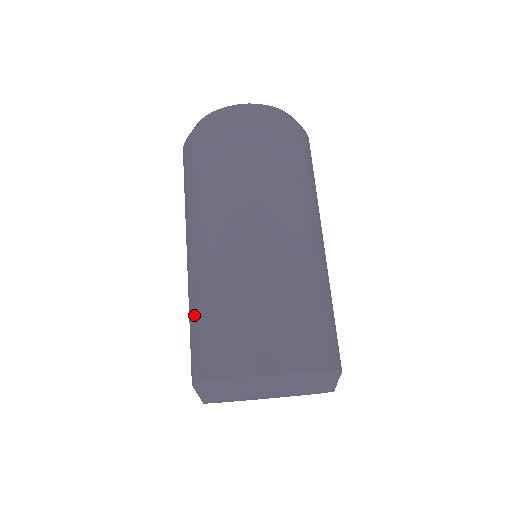
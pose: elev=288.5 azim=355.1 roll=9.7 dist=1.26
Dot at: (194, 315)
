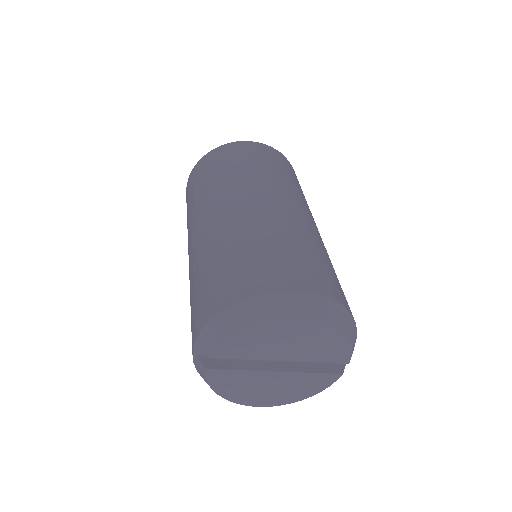
Dot at: (200, 275)
